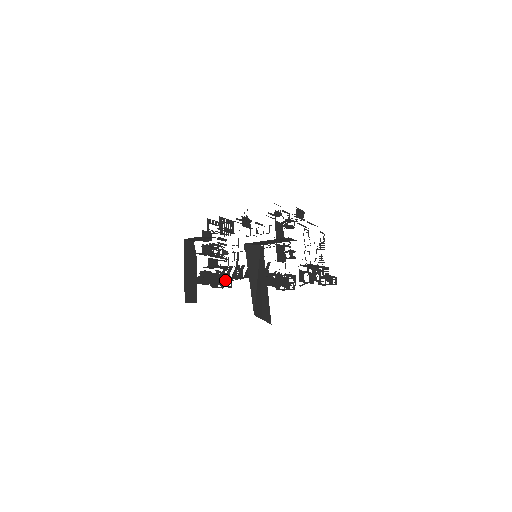
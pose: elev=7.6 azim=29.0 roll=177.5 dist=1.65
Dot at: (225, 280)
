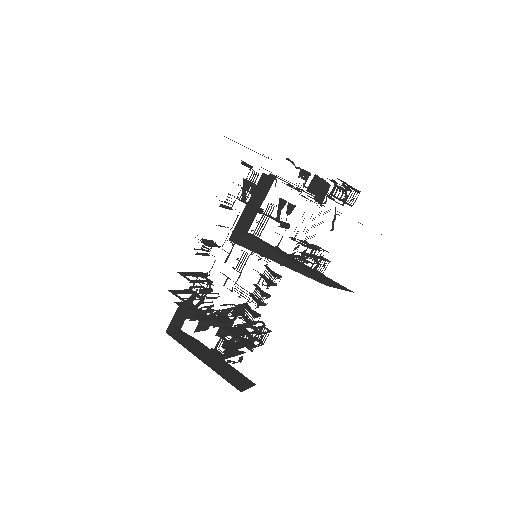
Dot at: (255, 323)
